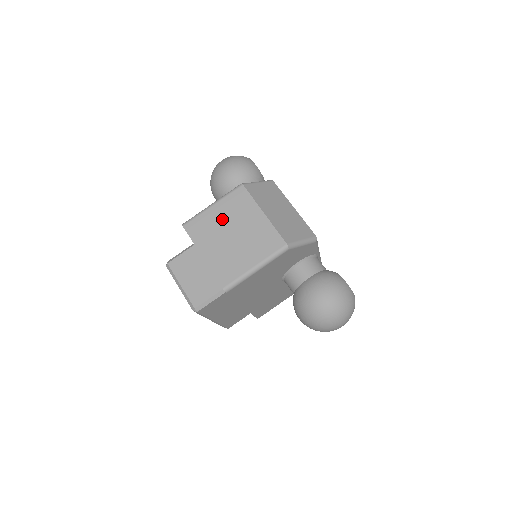
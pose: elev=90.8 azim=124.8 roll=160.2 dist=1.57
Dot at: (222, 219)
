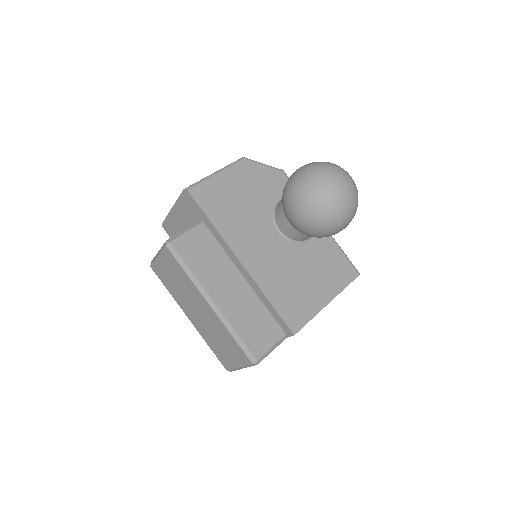
Dot at: occluded
